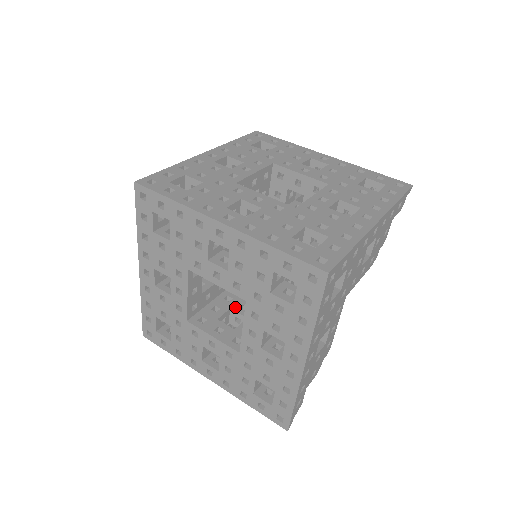
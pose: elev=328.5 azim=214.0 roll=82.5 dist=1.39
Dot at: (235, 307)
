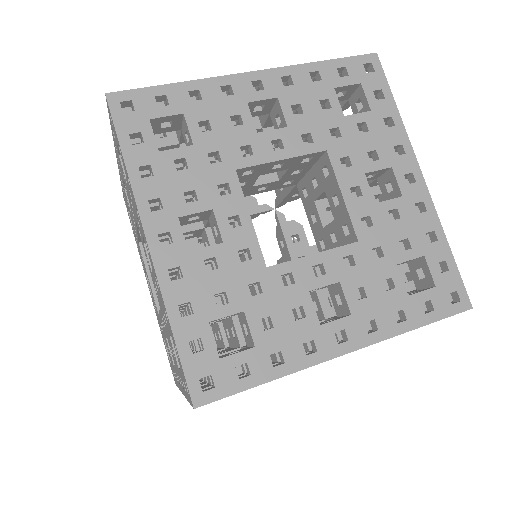
Dot at: occluded
